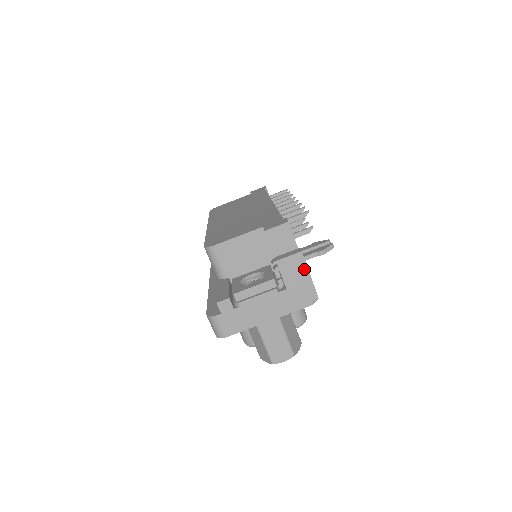
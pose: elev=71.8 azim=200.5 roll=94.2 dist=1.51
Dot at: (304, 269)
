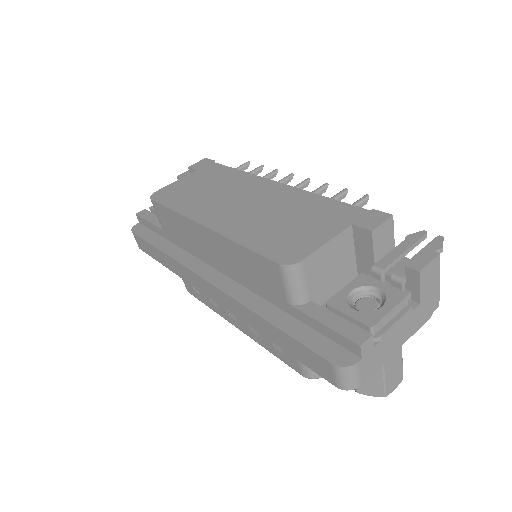
Dot at: (437, 274)
